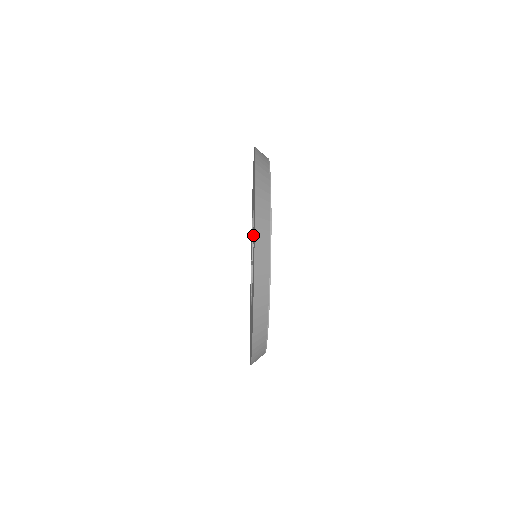
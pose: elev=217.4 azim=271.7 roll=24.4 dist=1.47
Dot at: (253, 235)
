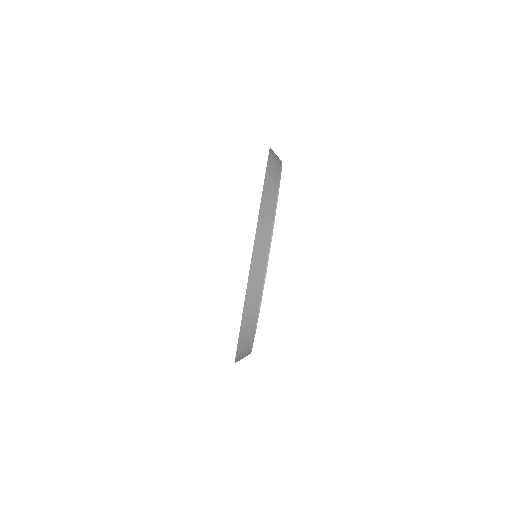
Dot at: occluded
